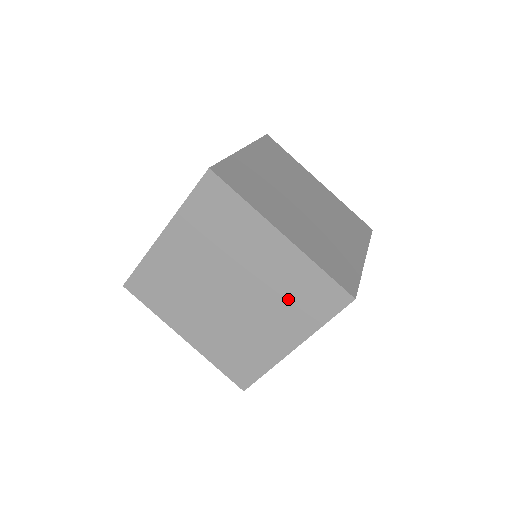
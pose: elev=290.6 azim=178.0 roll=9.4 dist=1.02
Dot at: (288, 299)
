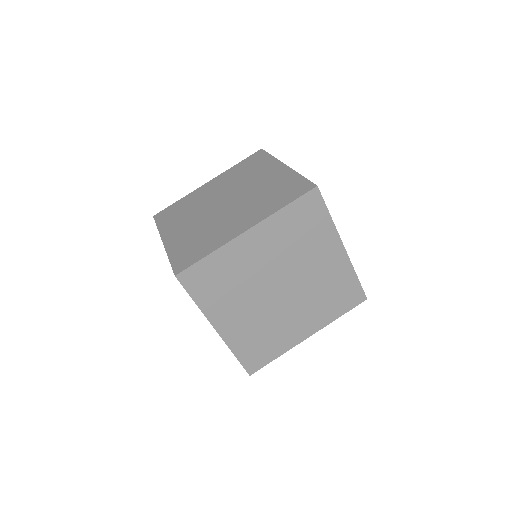
Dot at: (324, 297)
